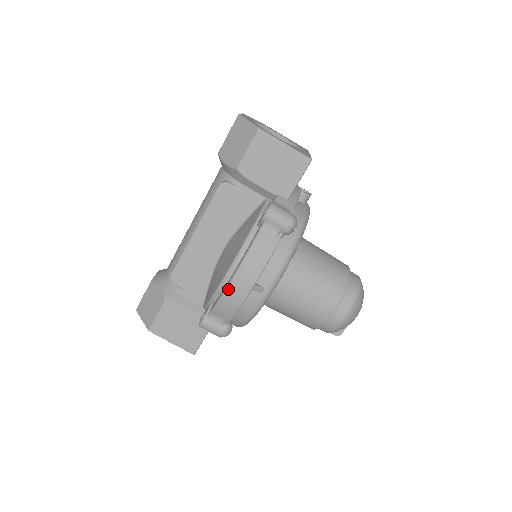
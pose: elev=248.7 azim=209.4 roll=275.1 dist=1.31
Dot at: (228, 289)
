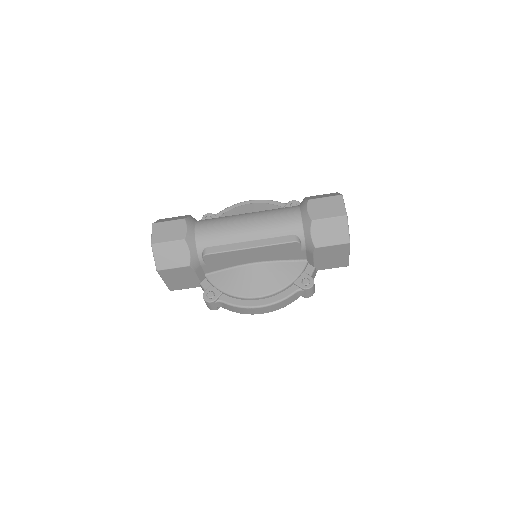
Dot at: (251, 309)
